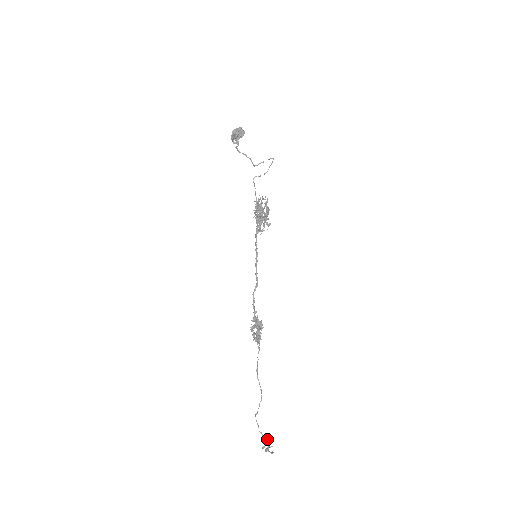
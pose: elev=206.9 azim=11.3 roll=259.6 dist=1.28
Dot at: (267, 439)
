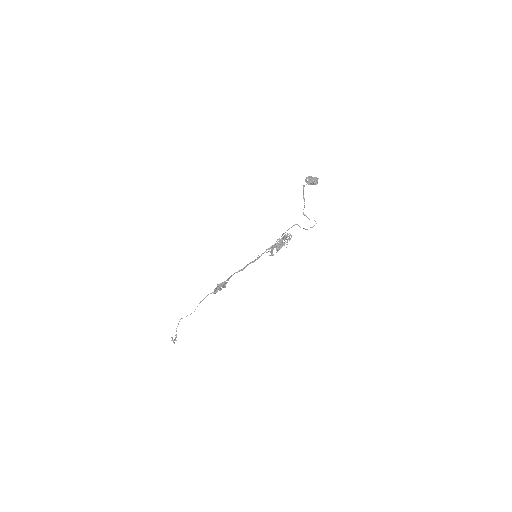
Dot at: occluded
